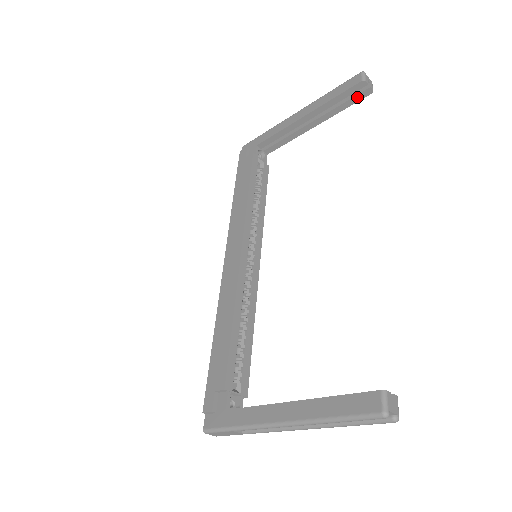
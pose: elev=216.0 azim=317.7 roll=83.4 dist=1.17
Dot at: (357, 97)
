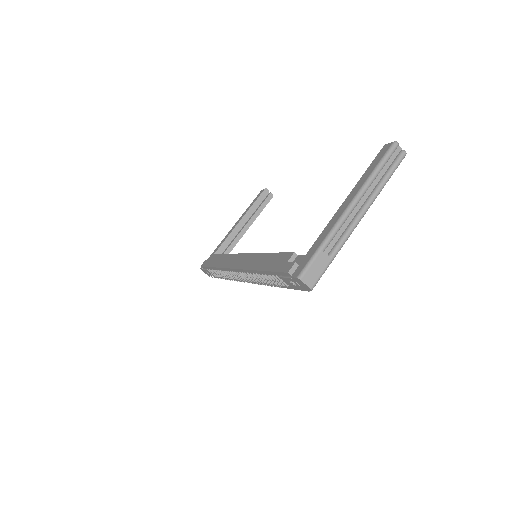
Dot at: (266, 201)
